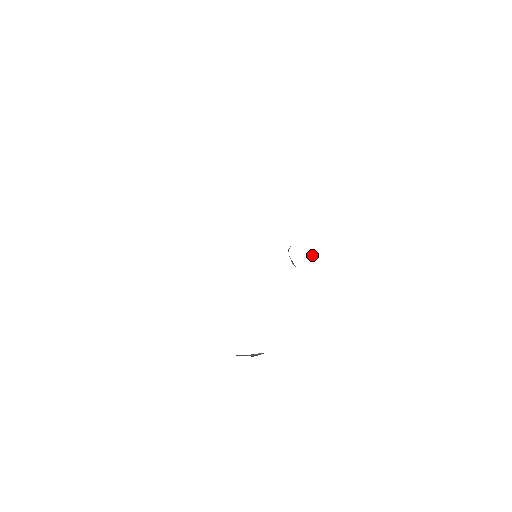
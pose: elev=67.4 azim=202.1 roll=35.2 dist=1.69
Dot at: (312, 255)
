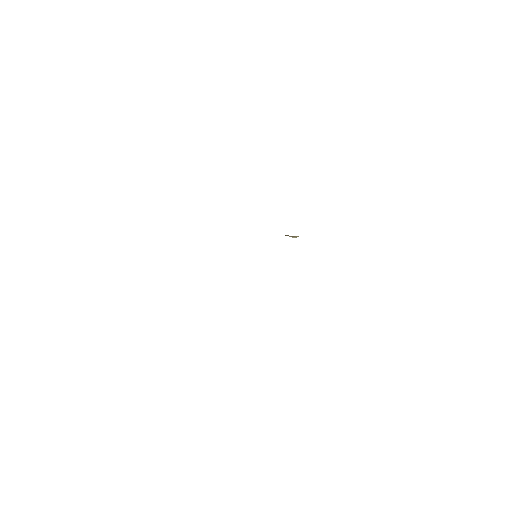
Dot at: occluded
